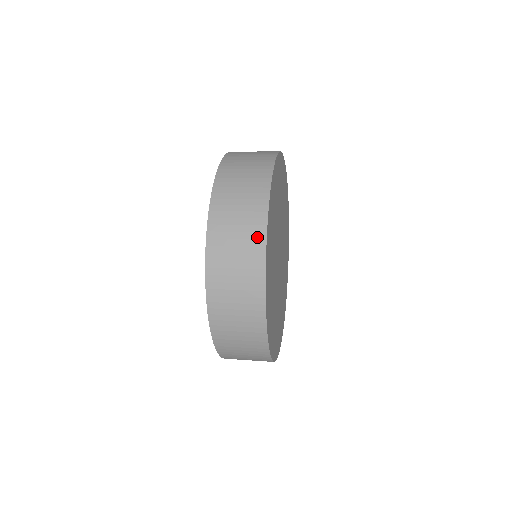
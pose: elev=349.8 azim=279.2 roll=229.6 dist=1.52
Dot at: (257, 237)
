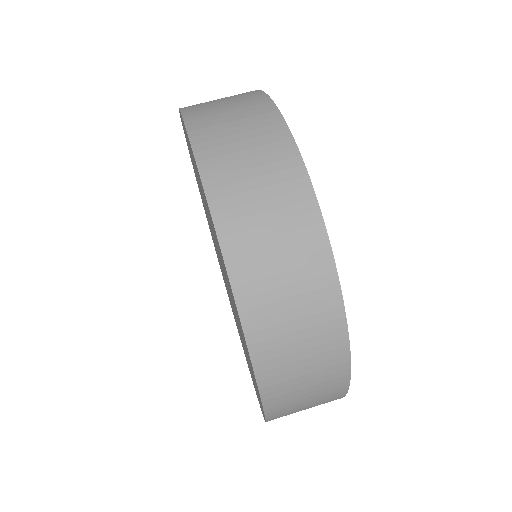
Dot at: (328, 306)
